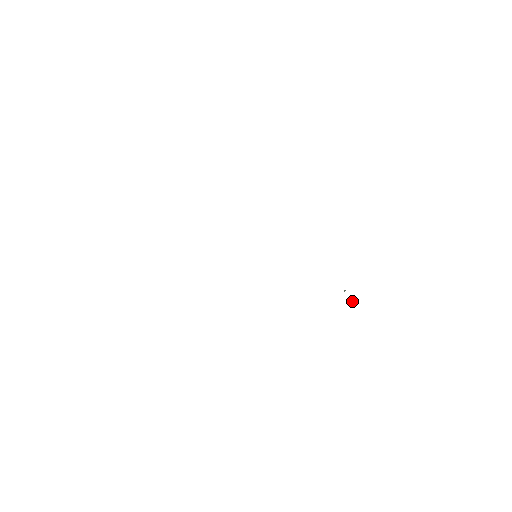
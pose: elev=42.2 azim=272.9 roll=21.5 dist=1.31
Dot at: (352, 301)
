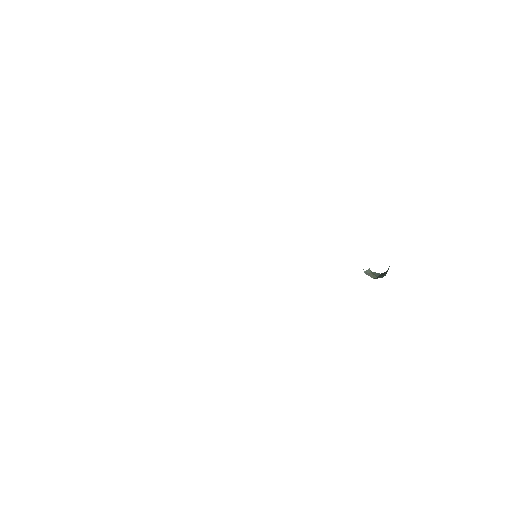
Dot at: (388, 268)
